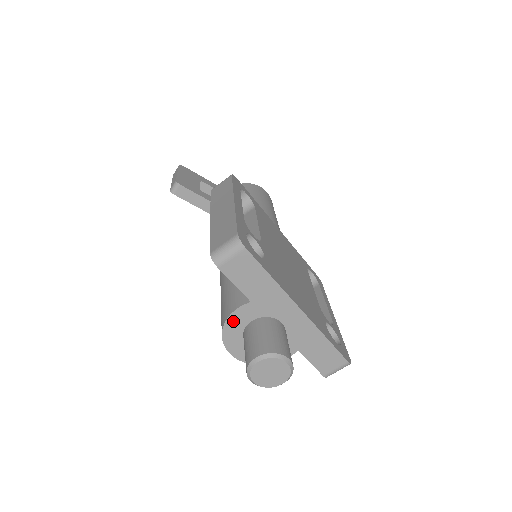
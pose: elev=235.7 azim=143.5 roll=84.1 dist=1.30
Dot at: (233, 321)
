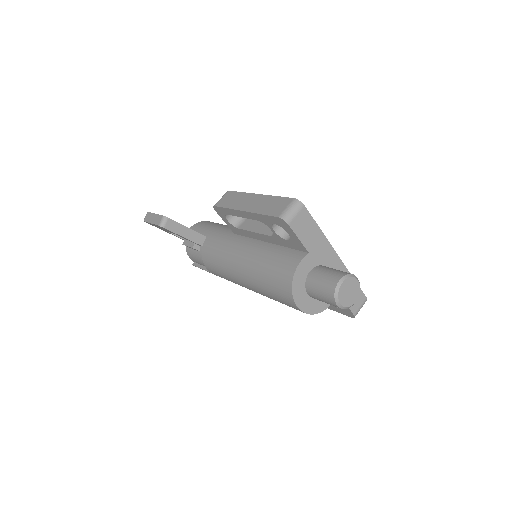
Dot at: (299, 274)
